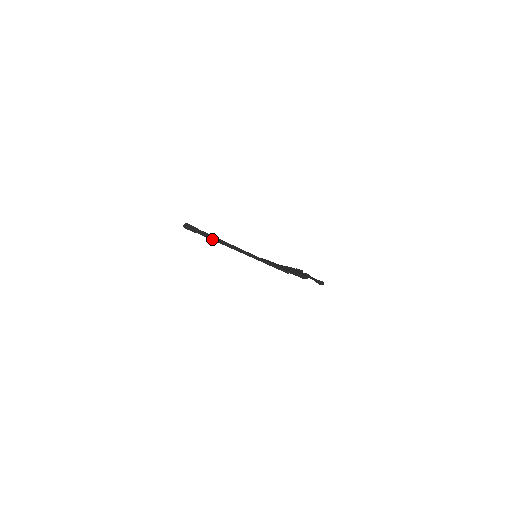
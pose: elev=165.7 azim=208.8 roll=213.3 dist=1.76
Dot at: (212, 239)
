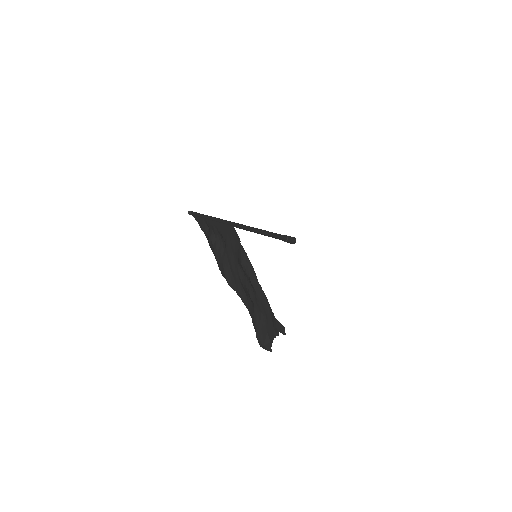
Dot at: occluded
